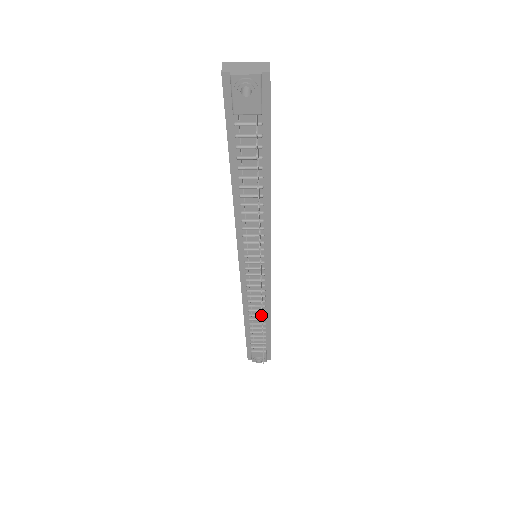
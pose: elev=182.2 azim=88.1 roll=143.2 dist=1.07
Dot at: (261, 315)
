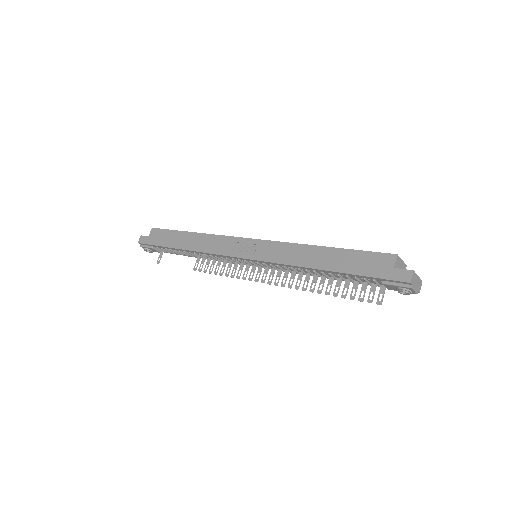
Dot at: (202, 257)
